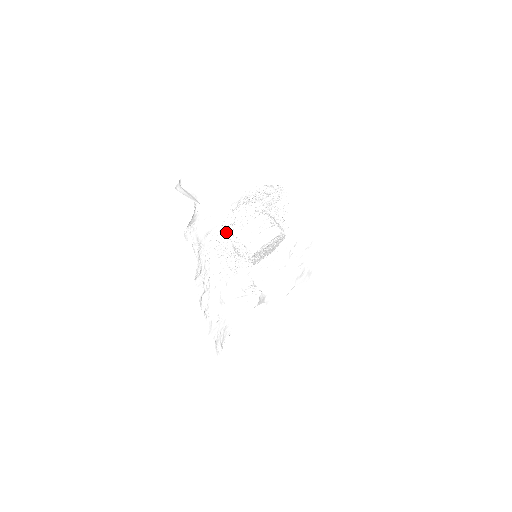
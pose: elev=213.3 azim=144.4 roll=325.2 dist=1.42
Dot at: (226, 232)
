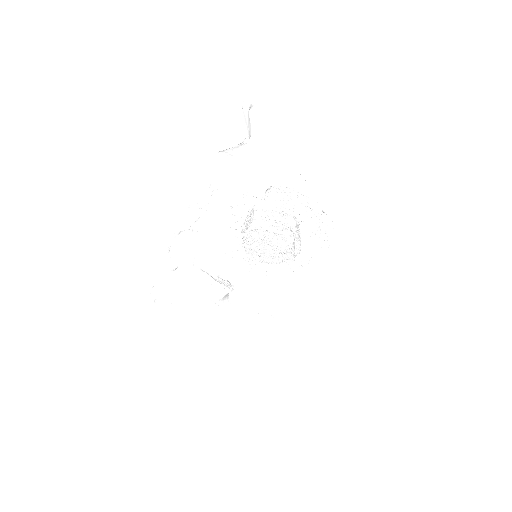
Dot at: (251, 201)
